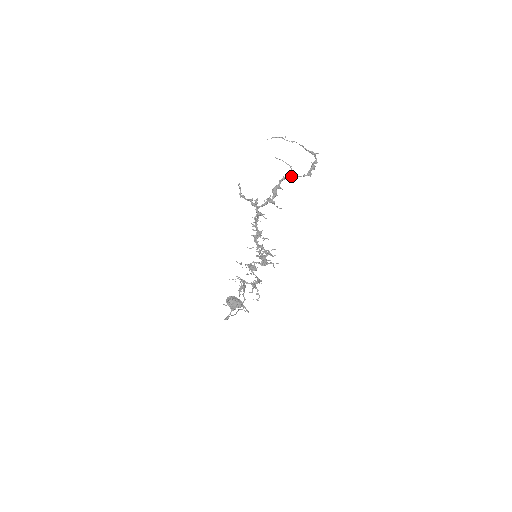
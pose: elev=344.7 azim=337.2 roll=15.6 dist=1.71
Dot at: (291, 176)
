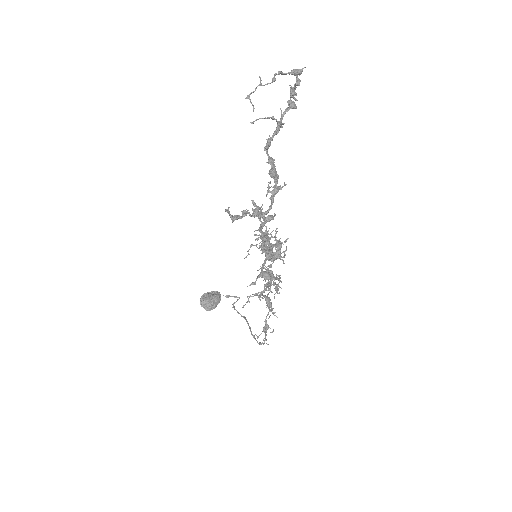
Dot at: (276, 130)
